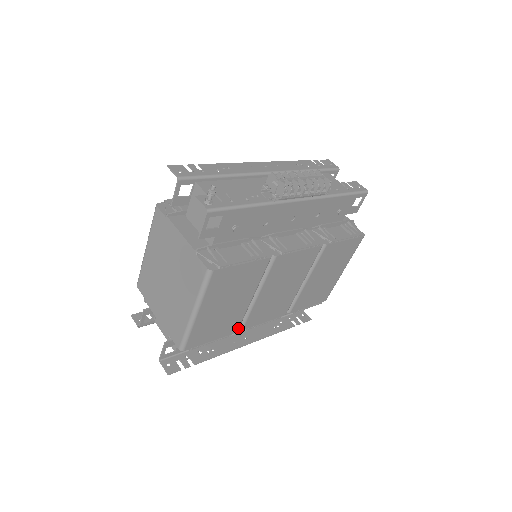
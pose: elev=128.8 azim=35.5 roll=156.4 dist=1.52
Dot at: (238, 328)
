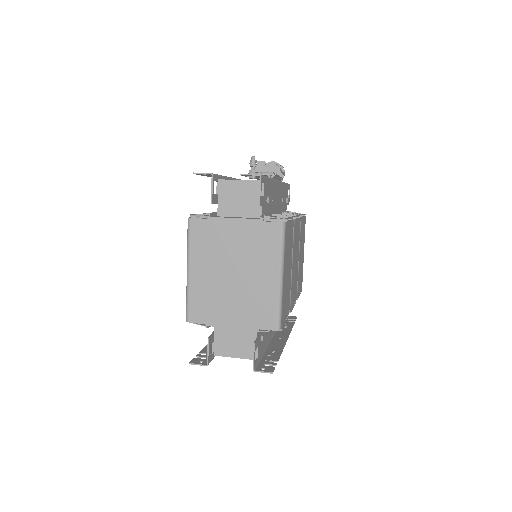
Dot at: (289, 308)
